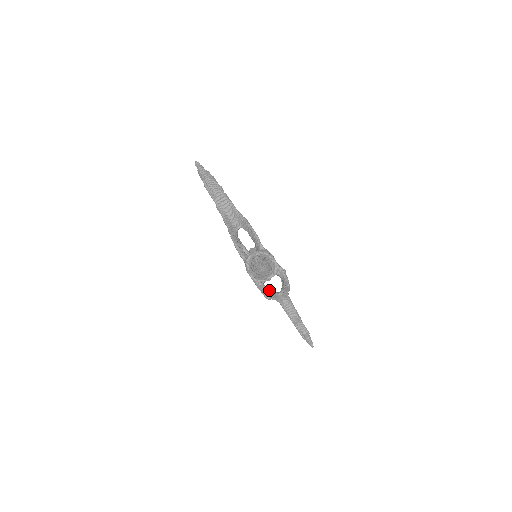
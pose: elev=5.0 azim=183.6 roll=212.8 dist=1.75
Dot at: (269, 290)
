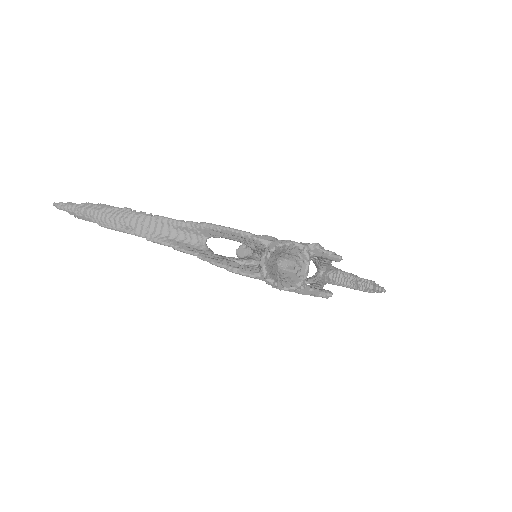
Dot at: (306, 281)
